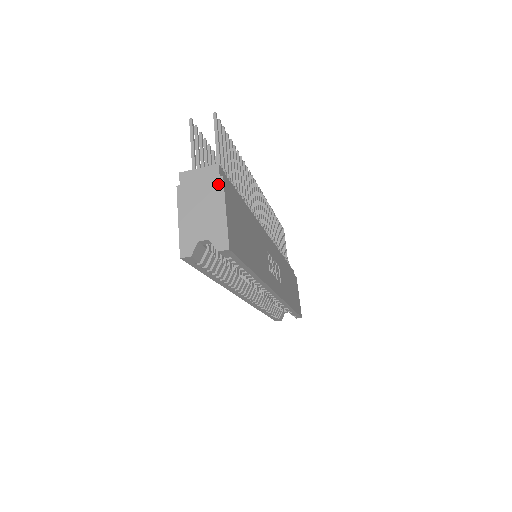
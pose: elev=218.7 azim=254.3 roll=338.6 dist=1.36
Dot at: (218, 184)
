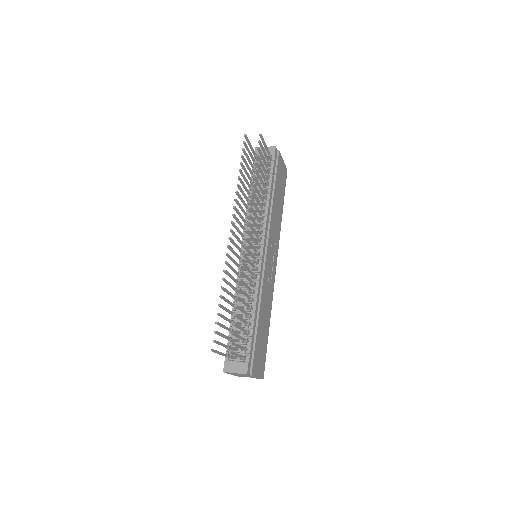
Dot at: occluded
